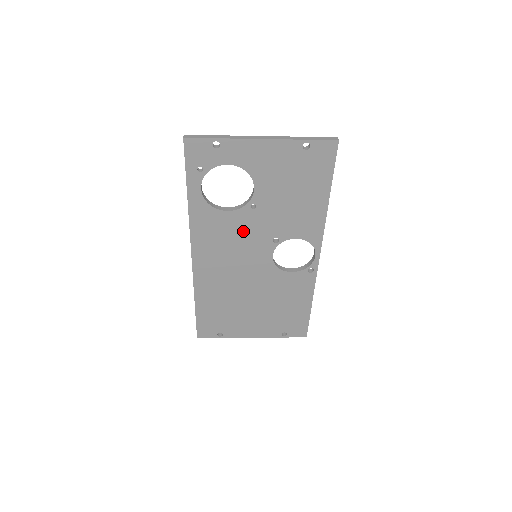
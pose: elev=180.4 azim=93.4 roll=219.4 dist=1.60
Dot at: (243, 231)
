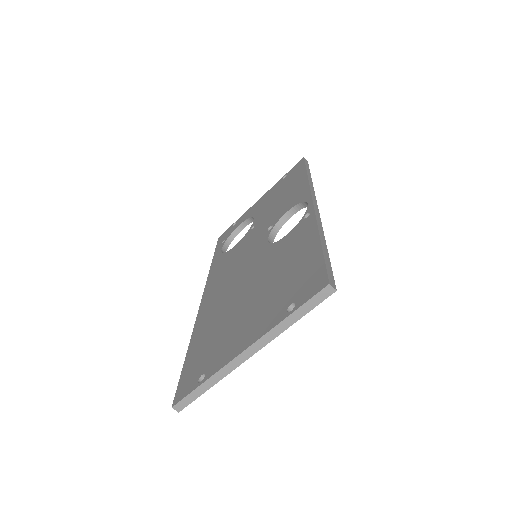
Dot at: (245, 247)
